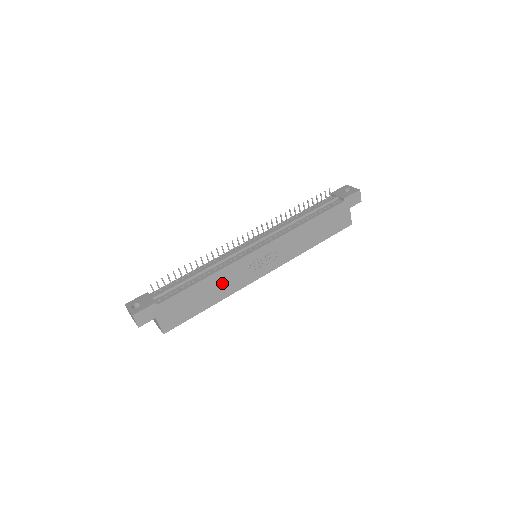
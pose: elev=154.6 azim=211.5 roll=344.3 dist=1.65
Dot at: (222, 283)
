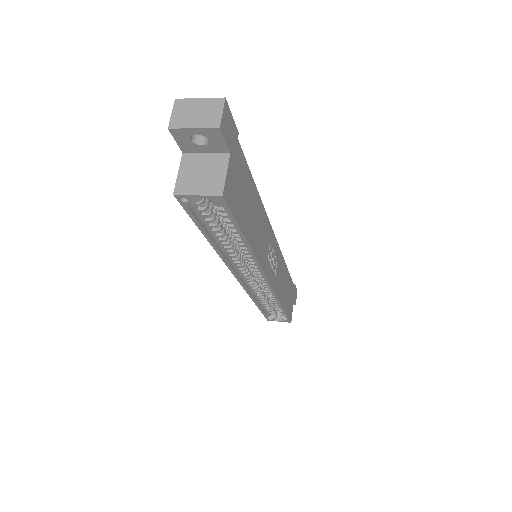
Dot at: (259, 228)
